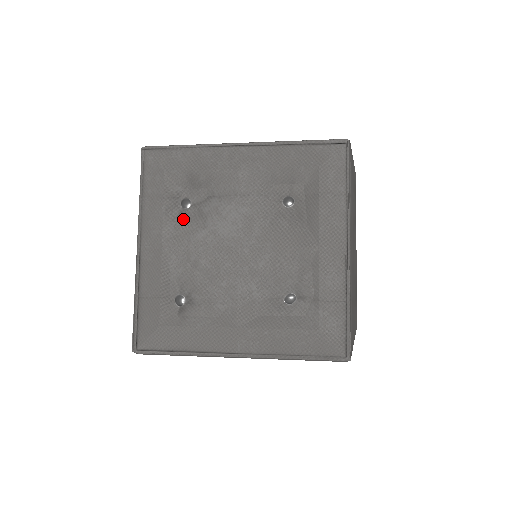
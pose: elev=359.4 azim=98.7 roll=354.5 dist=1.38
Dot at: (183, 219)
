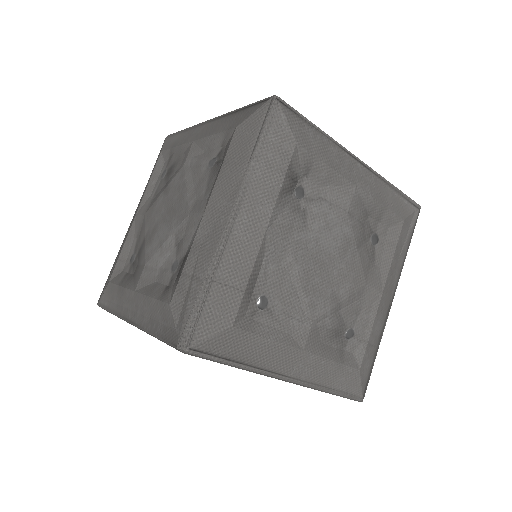
Dot at: (292, 209)
